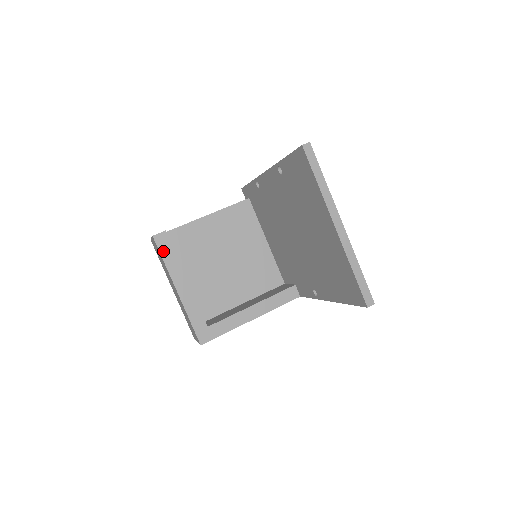
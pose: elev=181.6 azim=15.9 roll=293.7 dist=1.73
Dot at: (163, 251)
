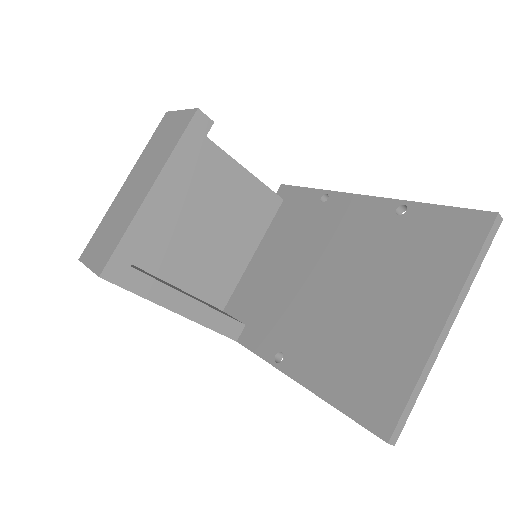
Dot at: (188, 135)
